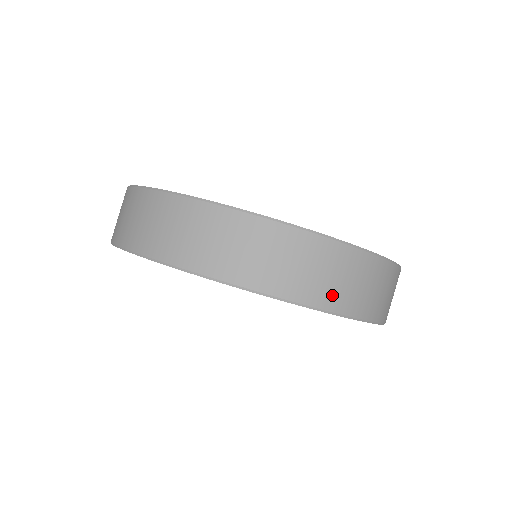
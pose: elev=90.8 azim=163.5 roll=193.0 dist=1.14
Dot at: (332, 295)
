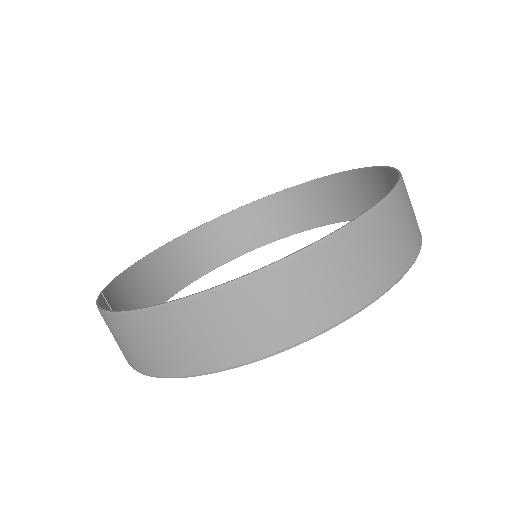
Dot at: (341, 300)
